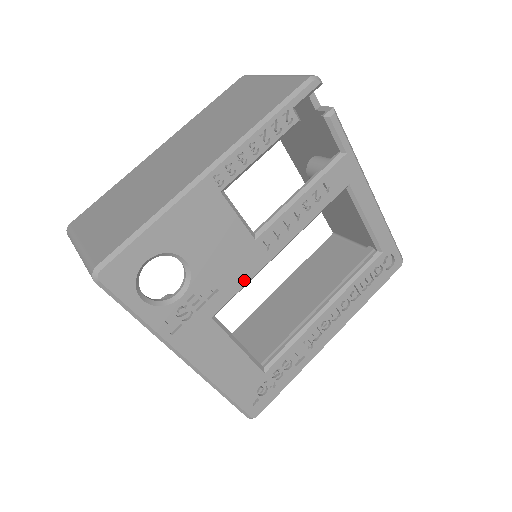
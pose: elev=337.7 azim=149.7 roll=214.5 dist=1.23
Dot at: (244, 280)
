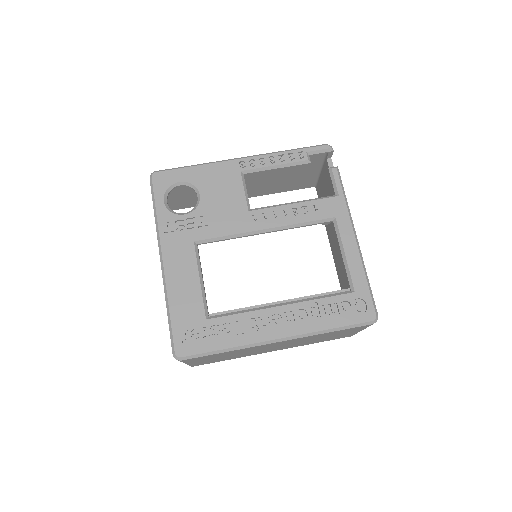
Dot at: (228, 232)
